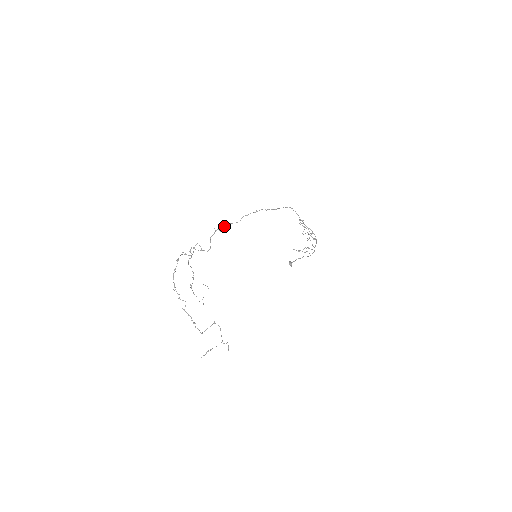
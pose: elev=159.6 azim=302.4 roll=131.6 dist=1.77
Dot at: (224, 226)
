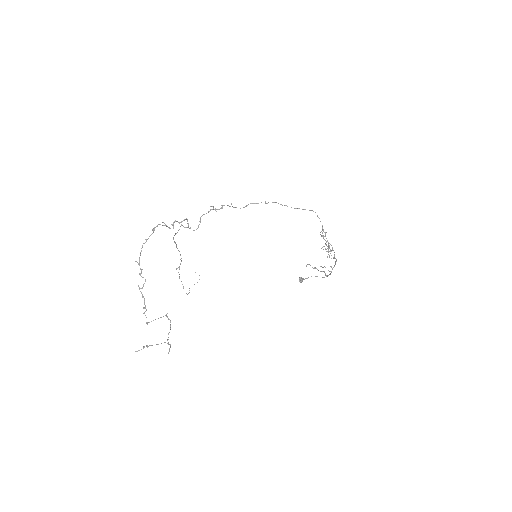
Dot at: (222, 207)
